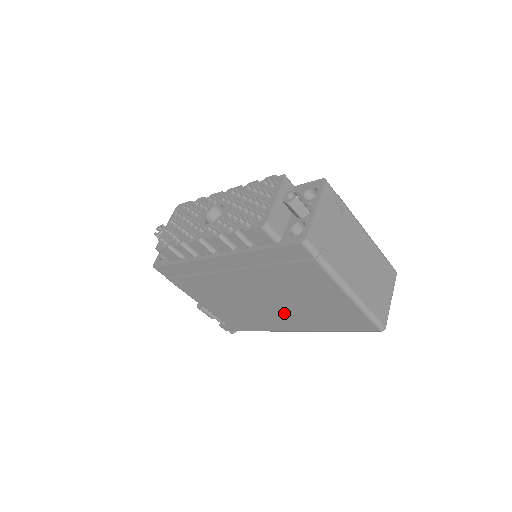
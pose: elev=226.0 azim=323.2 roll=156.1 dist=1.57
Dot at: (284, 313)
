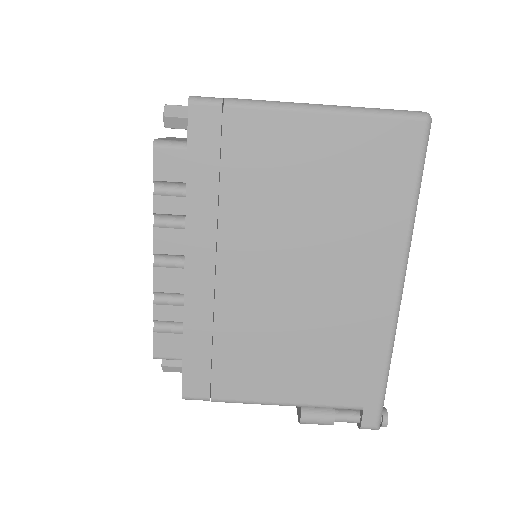
Dot at: (342, 261)
